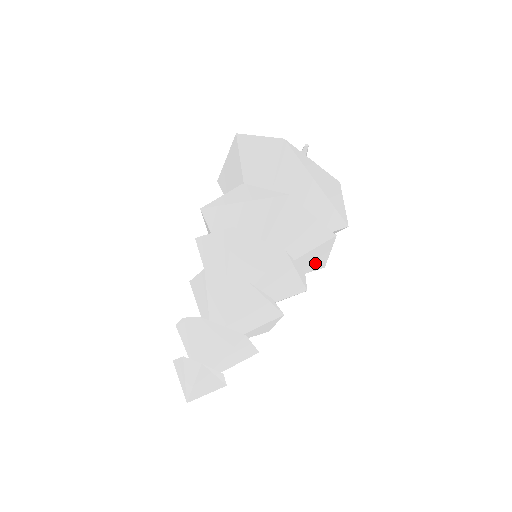
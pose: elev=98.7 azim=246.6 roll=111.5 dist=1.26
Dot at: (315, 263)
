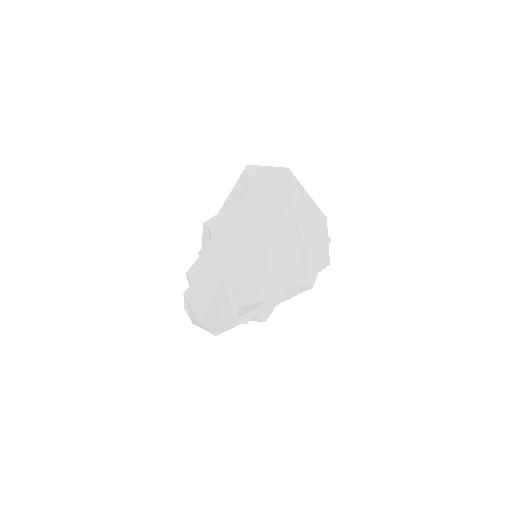
Dot at: (308, 273)
